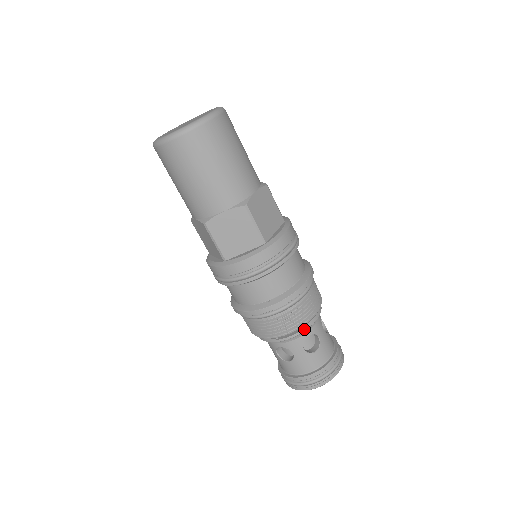
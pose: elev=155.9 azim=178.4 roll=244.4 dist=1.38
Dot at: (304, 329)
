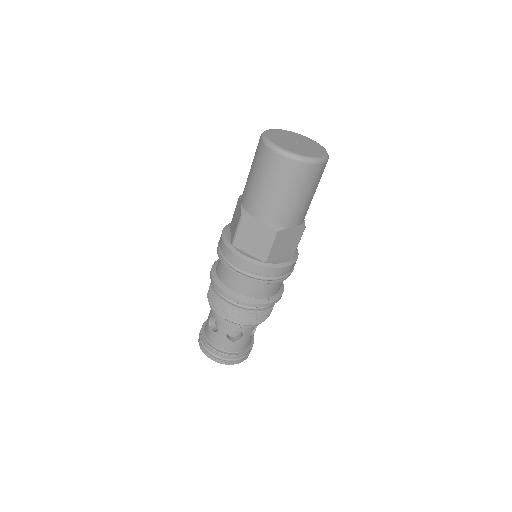
Dot at: occluded
